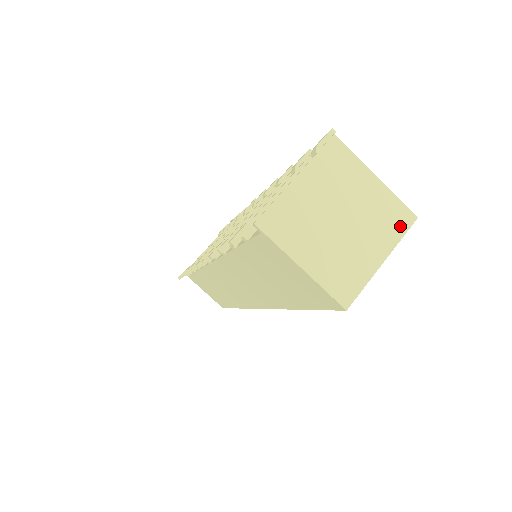
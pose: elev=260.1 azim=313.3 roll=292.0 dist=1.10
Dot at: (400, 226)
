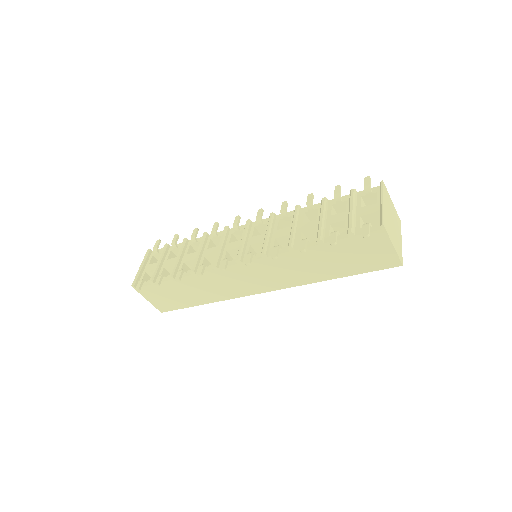
Dot at: (400, 225)
